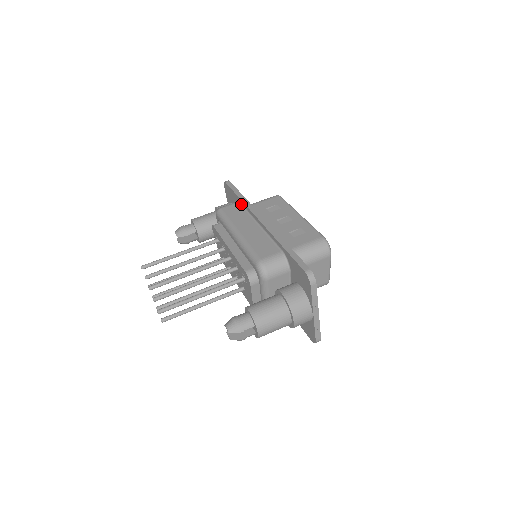
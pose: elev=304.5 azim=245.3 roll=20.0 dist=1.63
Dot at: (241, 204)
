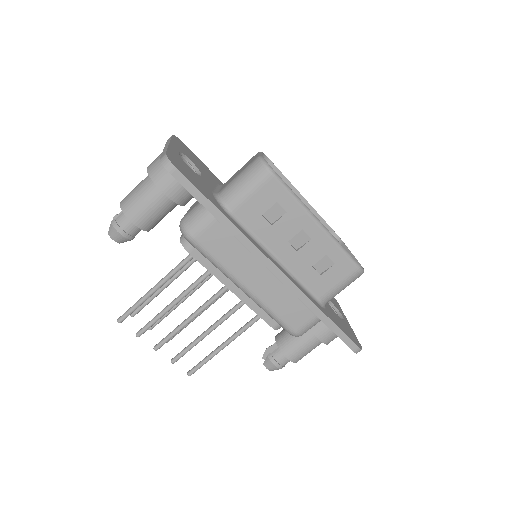
Dot at: (224, 226)
